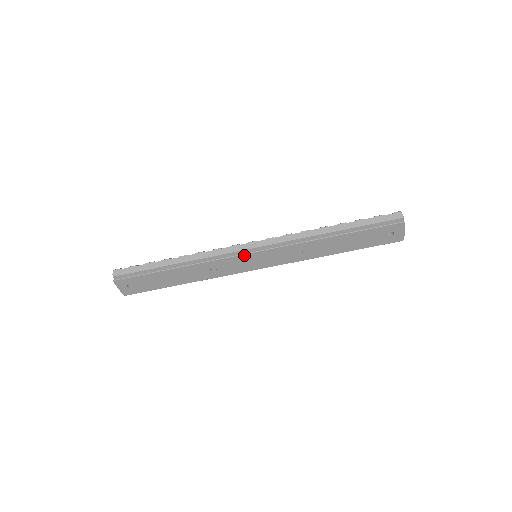
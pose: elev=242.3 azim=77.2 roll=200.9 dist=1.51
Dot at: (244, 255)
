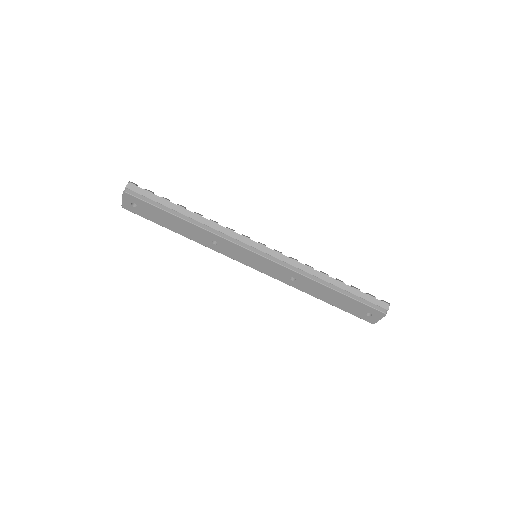
Dot at: (249, 250)
